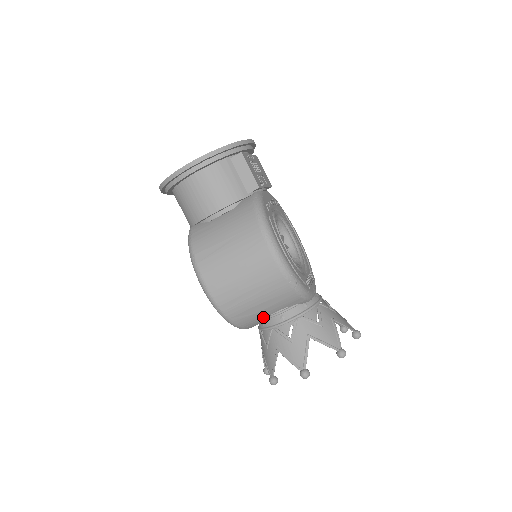
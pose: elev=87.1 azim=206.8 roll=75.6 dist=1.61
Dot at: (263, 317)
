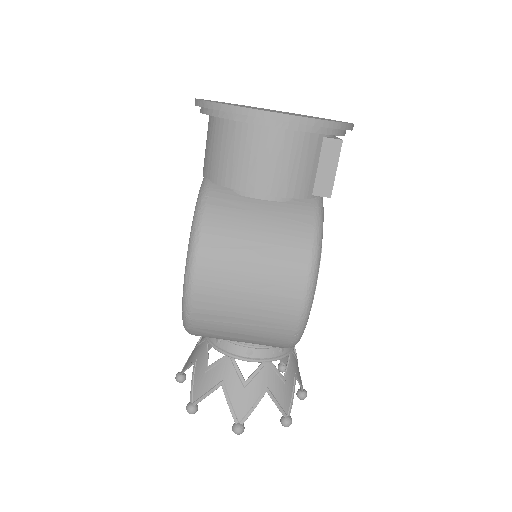
Dot at: (227, 339)
